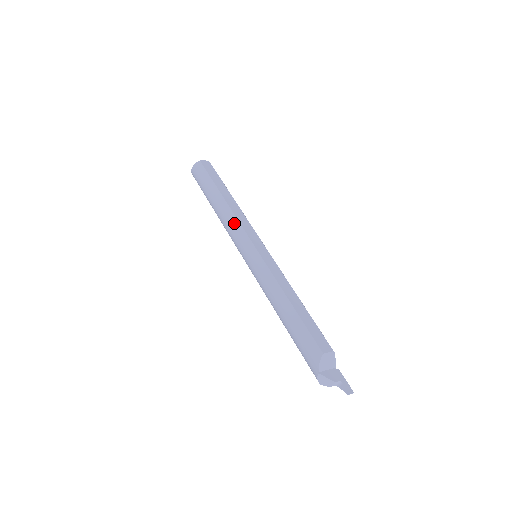
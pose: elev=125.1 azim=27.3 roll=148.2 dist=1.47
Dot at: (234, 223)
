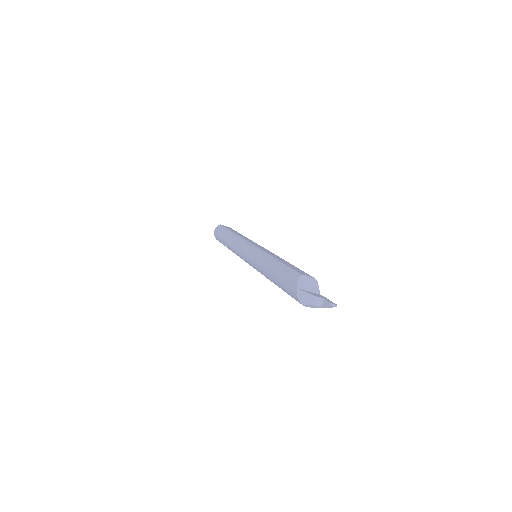
Dot at: (239, 240)
